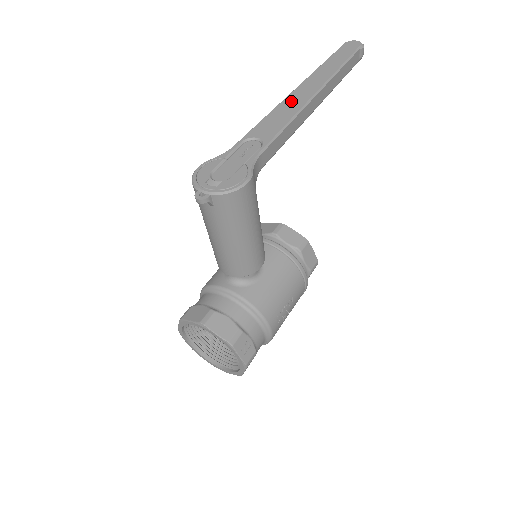
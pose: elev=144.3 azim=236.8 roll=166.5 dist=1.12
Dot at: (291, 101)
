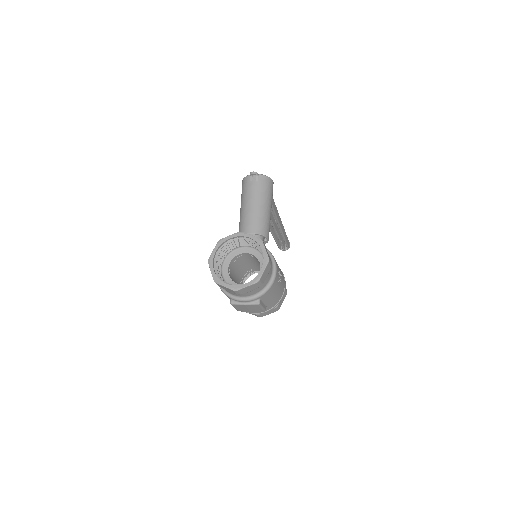
Dot at: occluded
